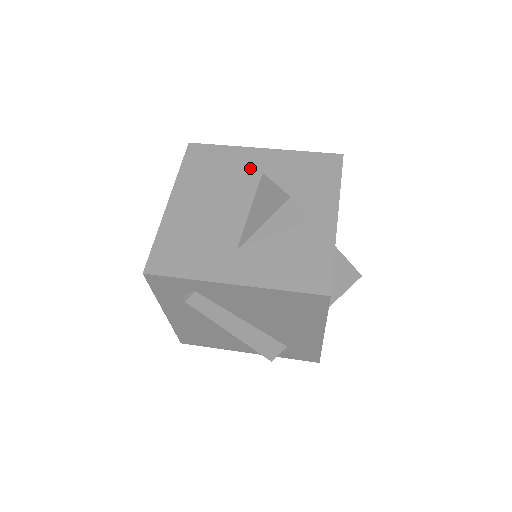
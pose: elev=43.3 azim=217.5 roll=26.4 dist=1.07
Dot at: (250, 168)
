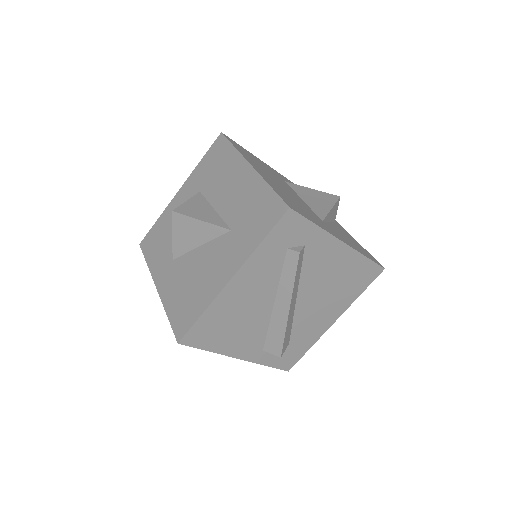
Dot at: (276, 174)
